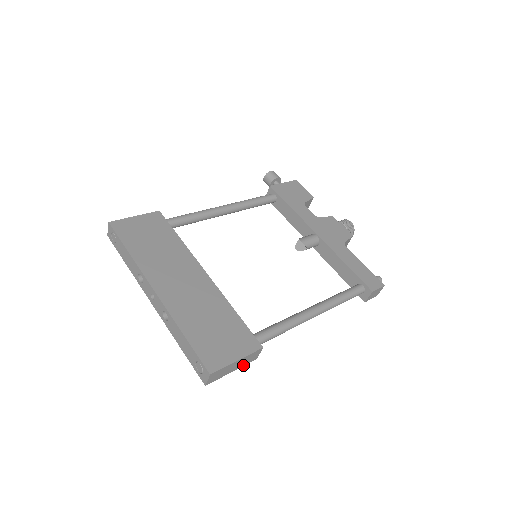
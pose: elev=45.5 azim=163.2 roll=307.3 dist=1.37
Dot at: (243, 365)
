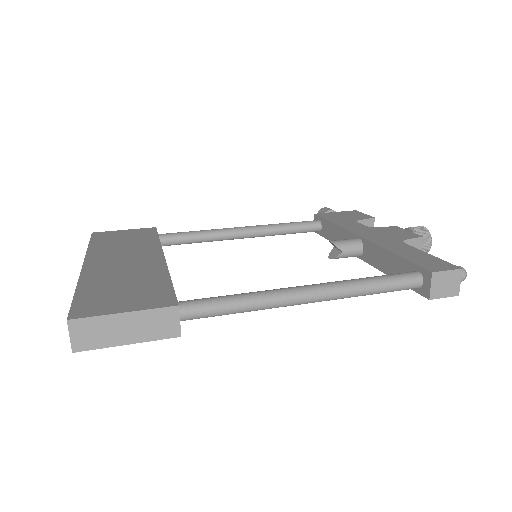
Dot at: (151, 339)
